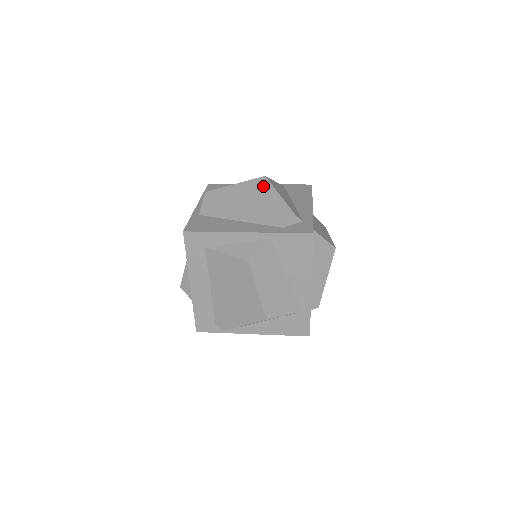
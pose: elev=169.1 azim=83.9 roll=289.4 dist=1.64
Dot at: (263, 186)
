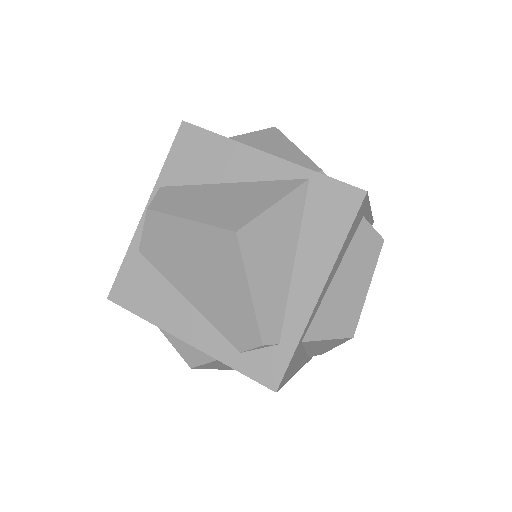
Dot at: (228, 254)
